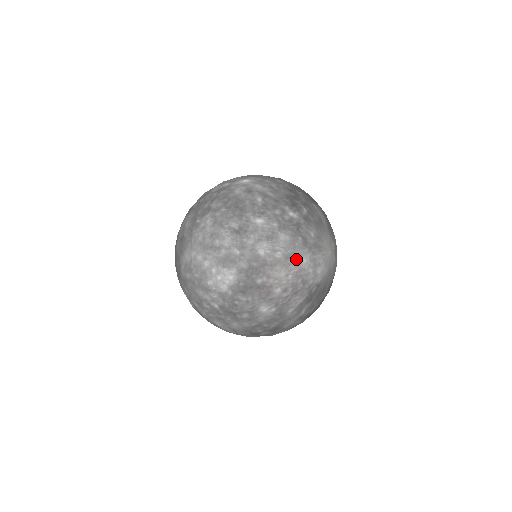
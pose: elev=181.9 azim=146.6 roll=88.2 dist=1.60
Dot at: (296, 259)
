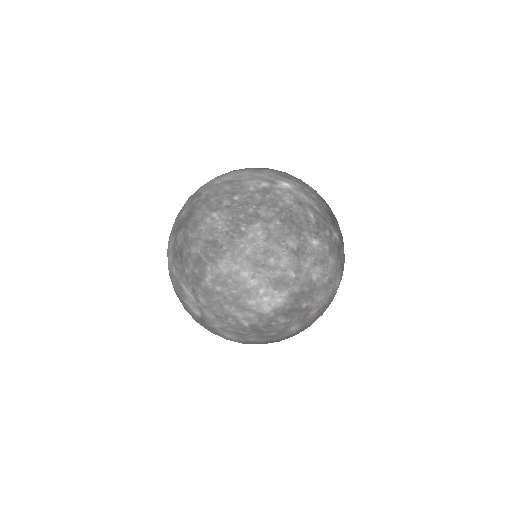
Dot at: (334, 282)
